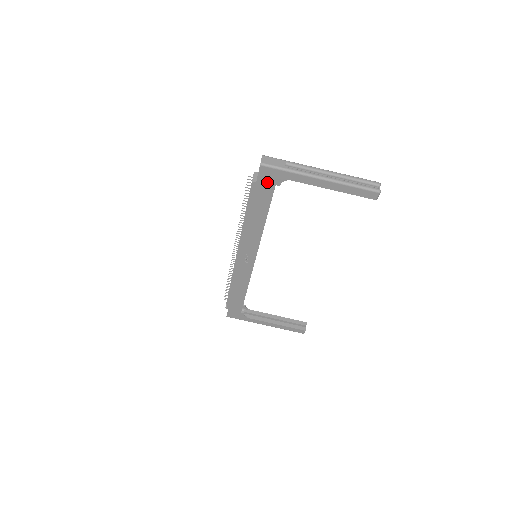
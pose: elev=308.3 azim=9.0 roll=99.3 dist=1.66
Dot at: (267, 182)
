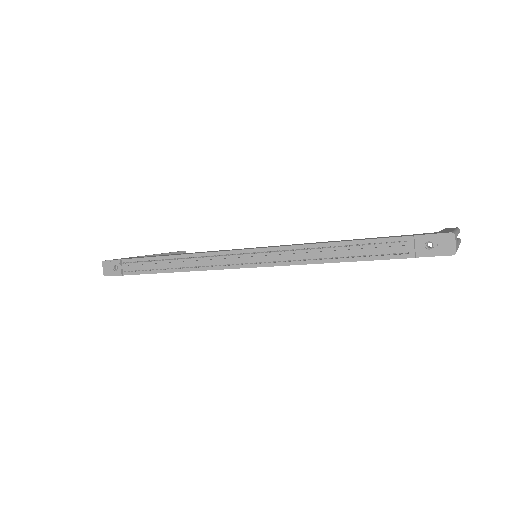
Dot at: occluded
